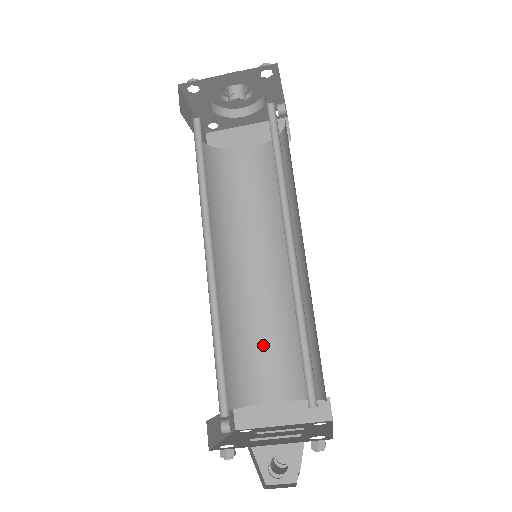
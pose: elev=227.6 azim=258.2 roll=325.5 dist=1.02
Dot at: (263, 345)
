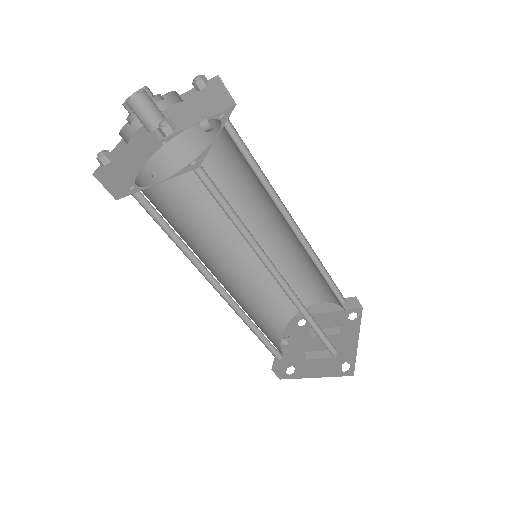
Dot at: (293, 276)
